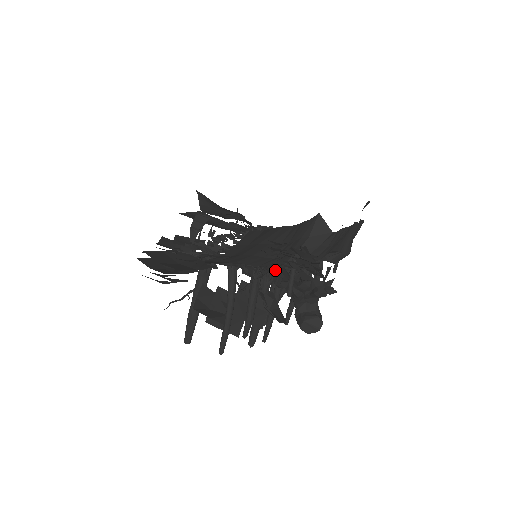
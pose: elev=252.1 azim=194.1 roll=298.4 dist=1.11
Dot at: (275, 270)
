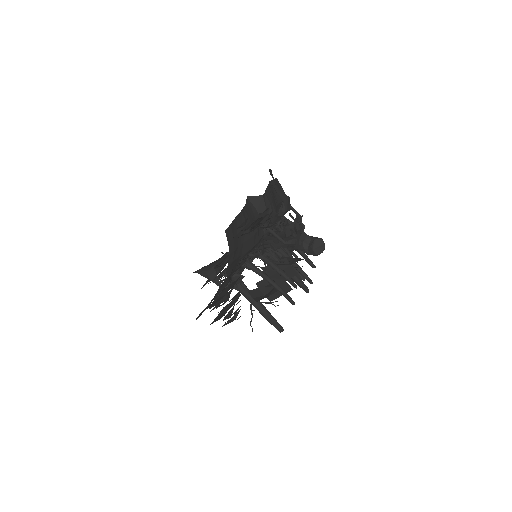
Dot at: (266, 243)
